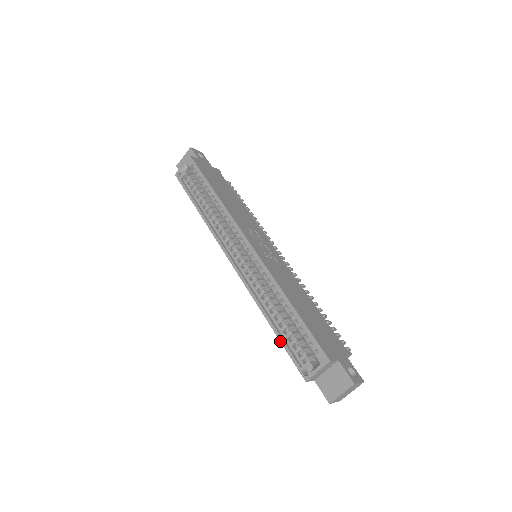
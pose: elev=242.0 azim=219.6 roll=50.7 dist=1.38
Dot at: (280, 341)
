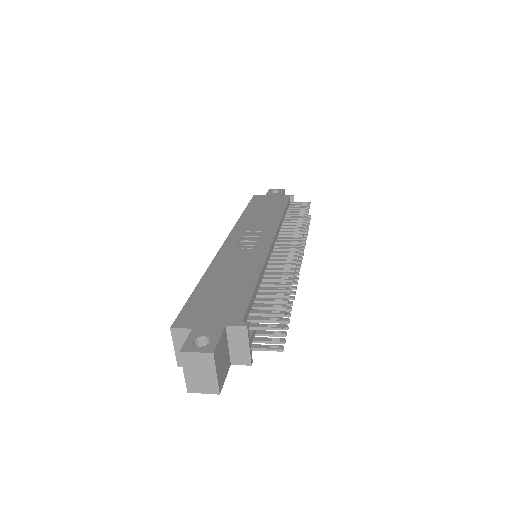
Dot at: occluded
